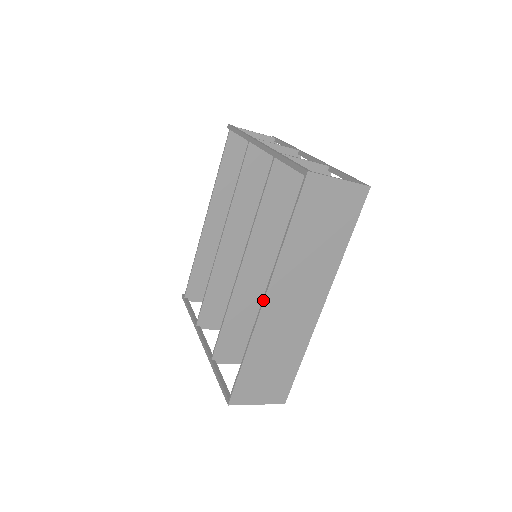
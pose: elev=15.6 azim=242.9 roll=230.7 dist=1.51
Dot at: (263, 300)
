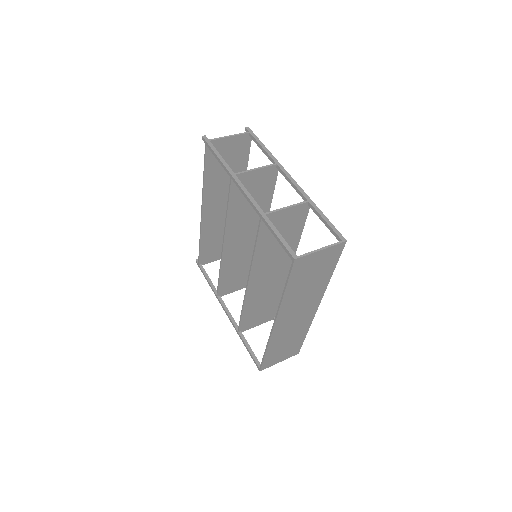
Dot at: (273, 325)
